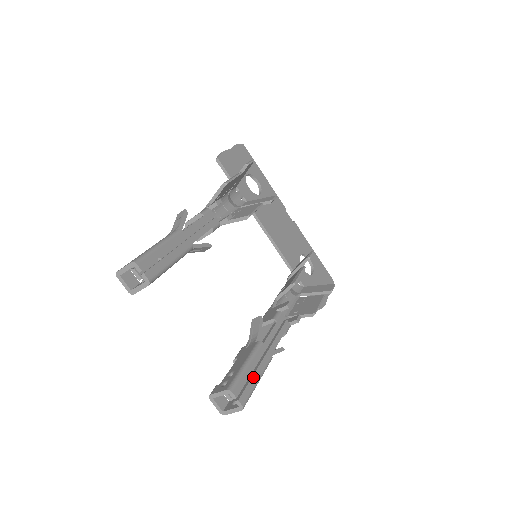
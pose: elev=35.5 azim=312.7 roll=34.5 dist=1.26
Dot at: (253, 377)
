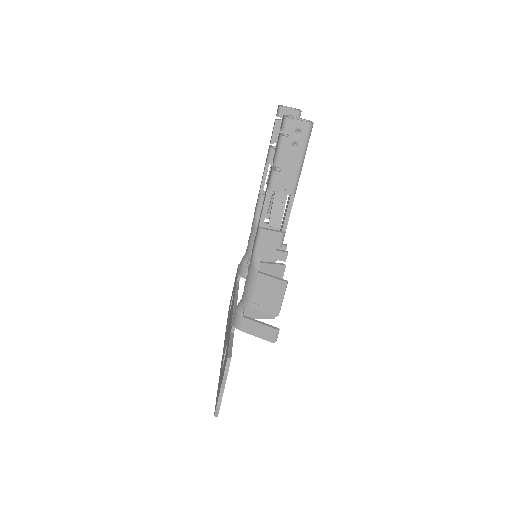
Dot at: occluded
